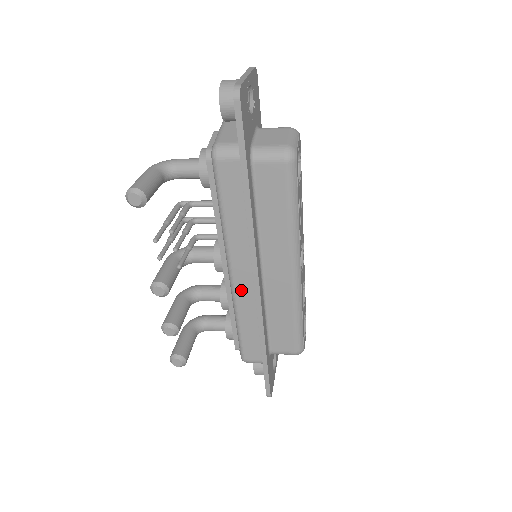
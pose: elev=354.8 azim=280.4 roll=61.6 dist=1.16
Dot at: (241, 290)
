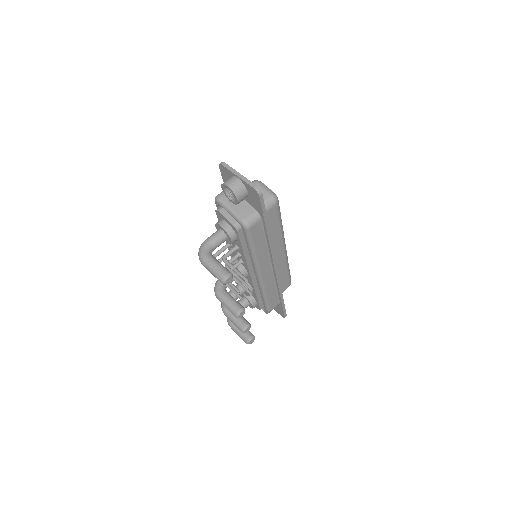
Dot at: (266, 279)
